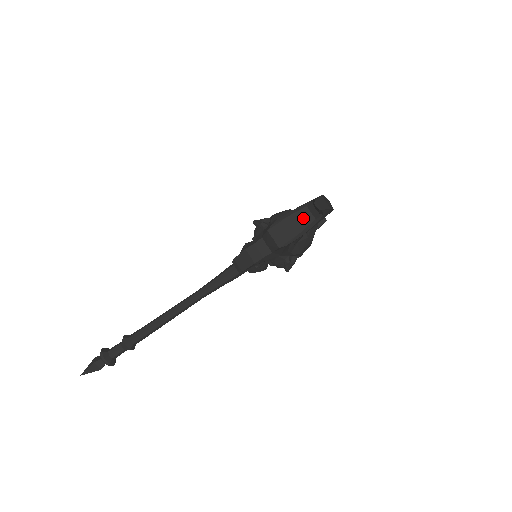
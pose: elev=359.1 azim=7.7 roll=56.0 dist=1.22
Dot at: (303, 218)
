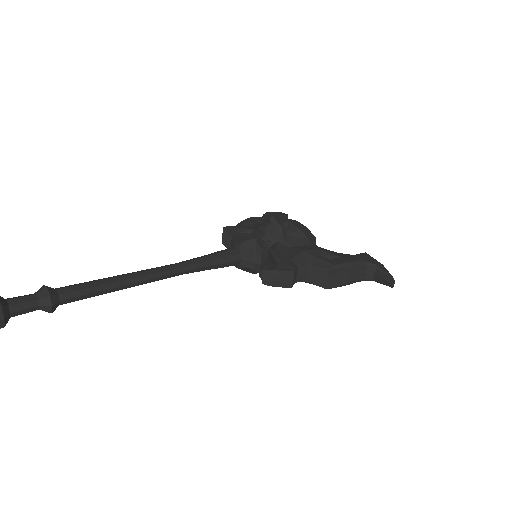
Dot at: (358, 274)
